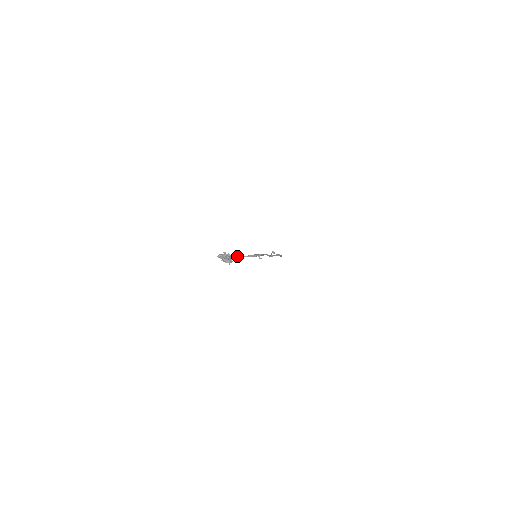
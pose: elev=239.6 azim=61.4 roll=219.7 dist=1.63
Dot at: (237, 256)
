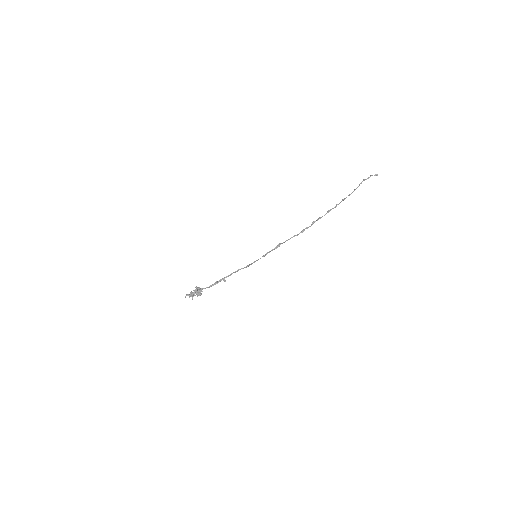
Dot at: (200, 290)
